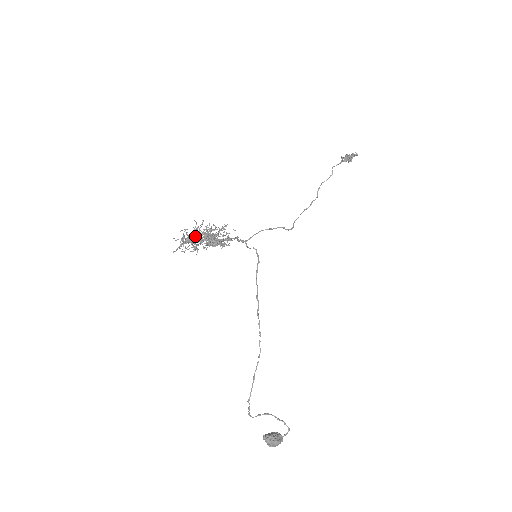
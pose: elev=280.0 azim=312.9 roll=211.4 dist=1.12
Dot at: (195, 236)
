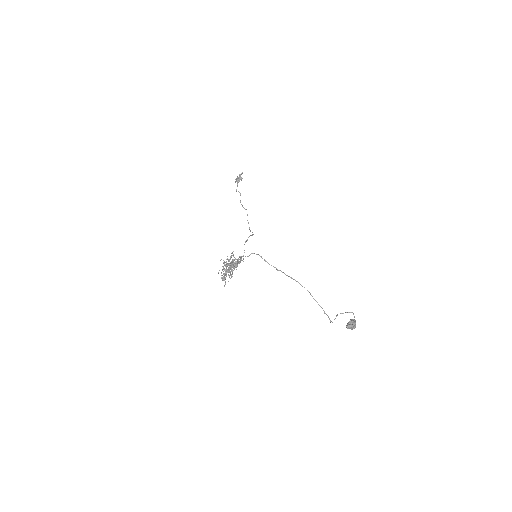
Dot at: occluded
